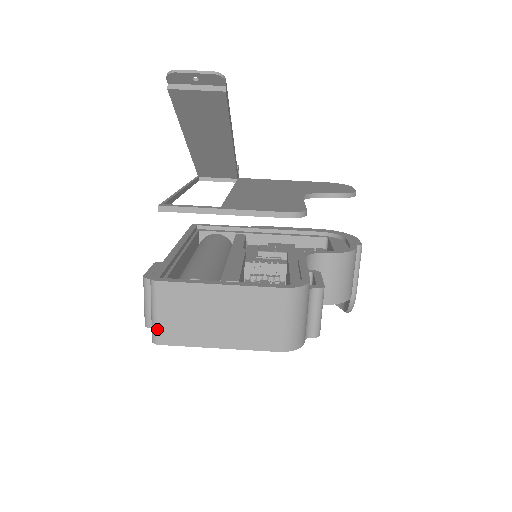
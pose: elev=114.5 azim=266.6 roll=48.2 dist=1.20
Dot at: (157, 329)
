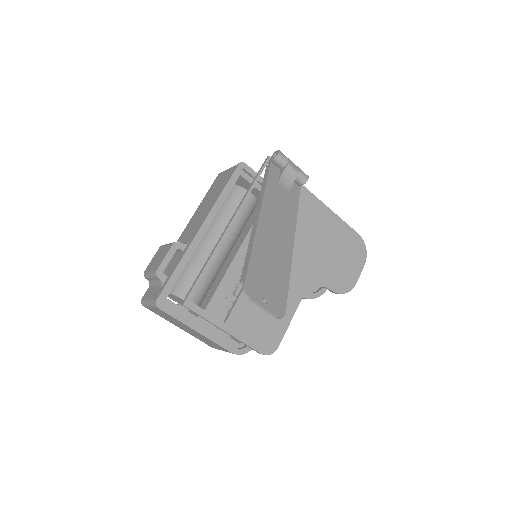
Dot at: (147, 307)
